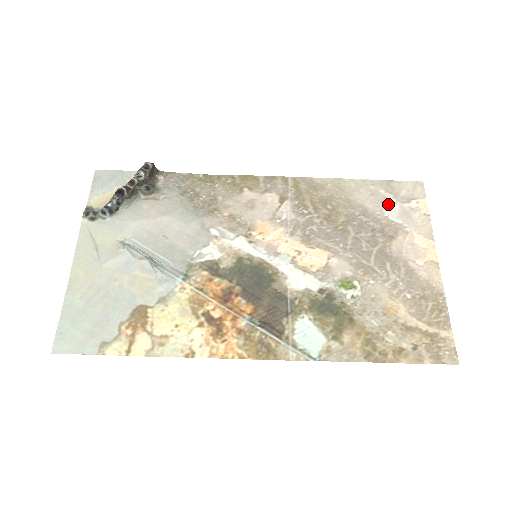
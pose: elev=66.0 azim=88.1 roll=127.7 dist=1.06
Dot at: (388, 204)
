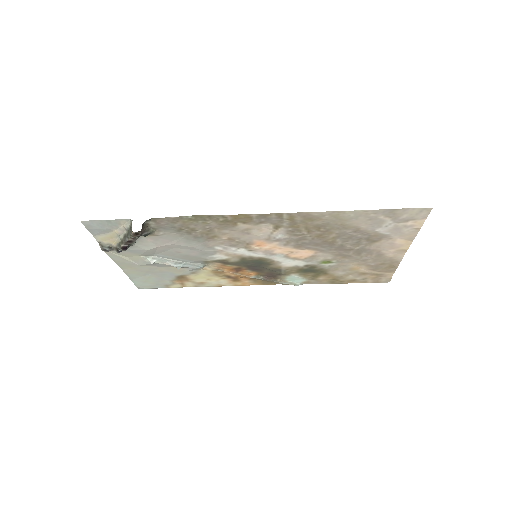
Dot at: (383, 225)
